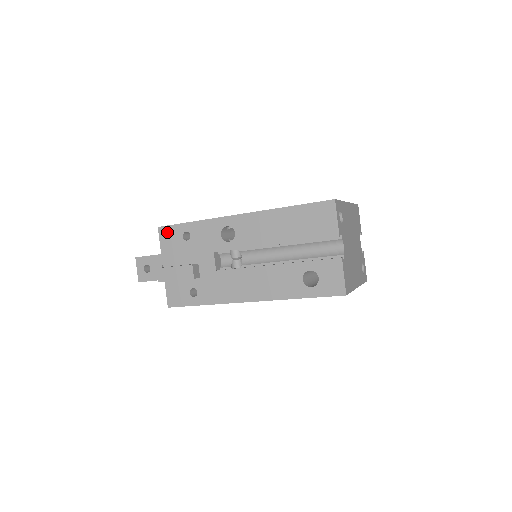
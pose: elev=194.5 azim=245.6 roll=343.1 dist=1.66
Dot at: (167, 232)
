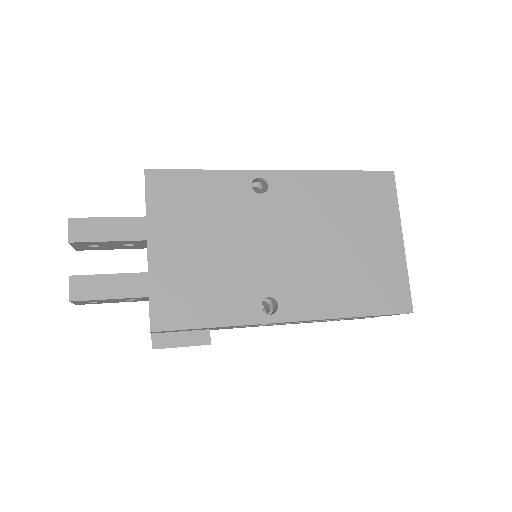
Dot at: occluded
